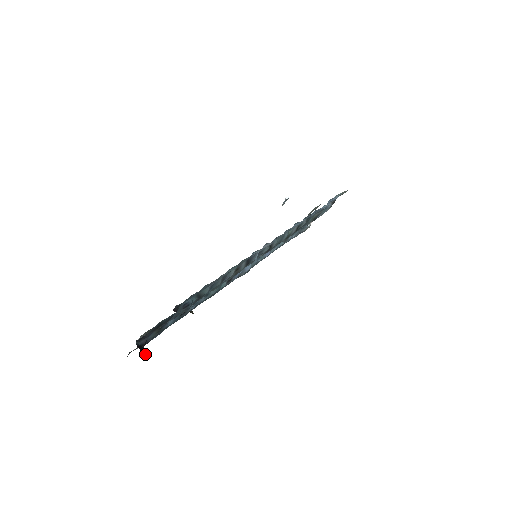
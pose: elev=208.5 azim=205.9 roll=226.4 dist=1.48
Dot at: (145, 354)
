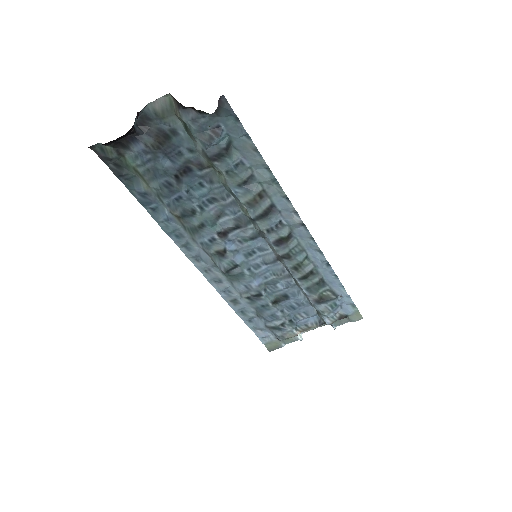
Dot at: occluded
